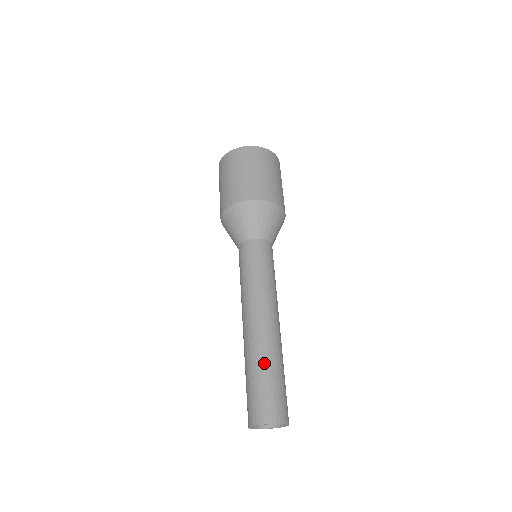
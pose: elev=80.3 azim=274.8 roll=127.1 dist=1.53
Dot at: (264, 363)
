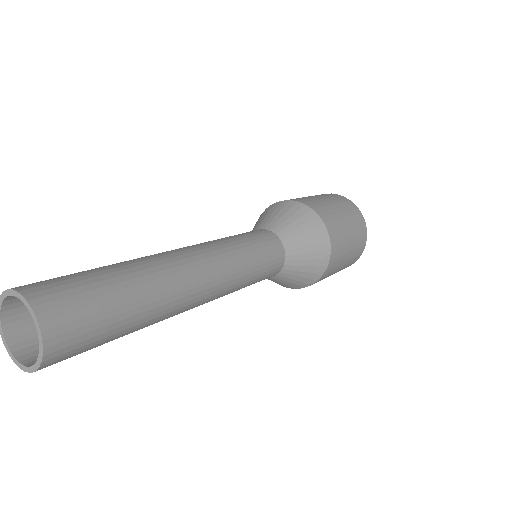
Dot at: (136, 278)
